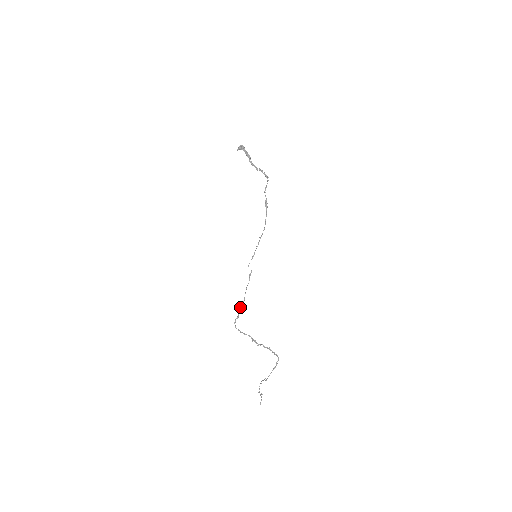
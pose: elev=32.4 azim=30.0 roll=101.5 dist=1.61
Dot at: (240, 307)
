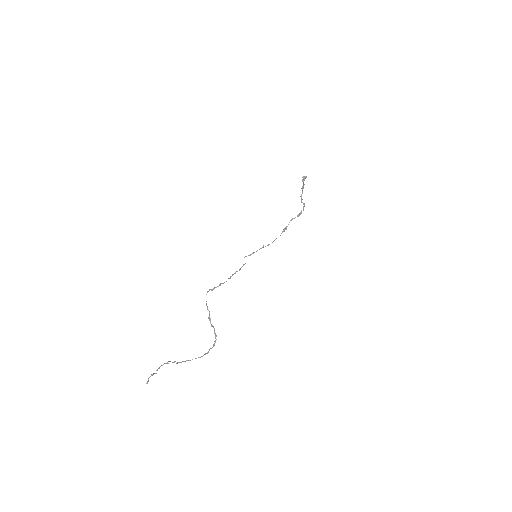
Dot at: (222, 283)
